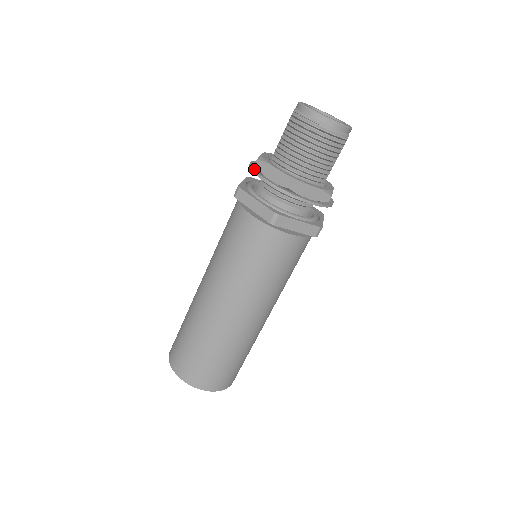
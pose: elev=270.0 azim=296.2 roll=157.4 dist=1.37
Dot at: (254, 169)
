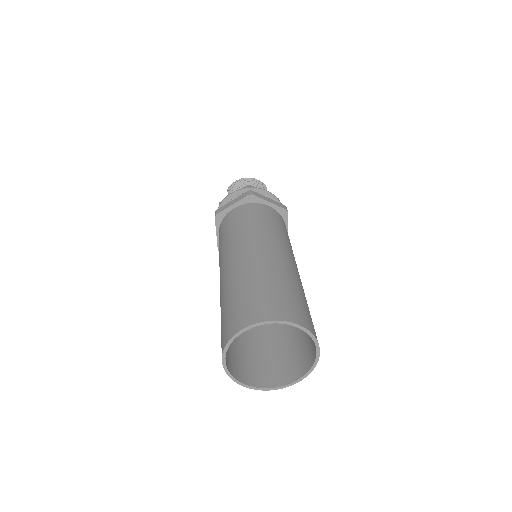
Dot at: (220, 205)
